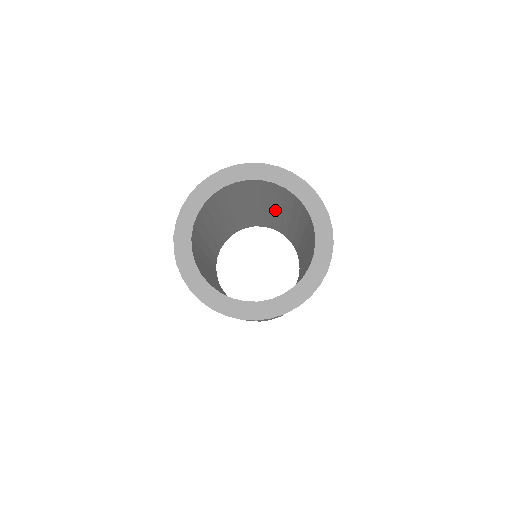
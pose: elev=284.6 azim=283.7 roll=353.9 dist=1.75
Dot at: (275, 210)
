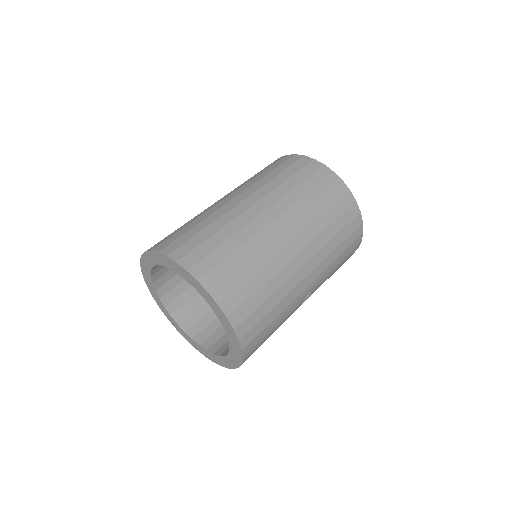
Dot at: occluded
